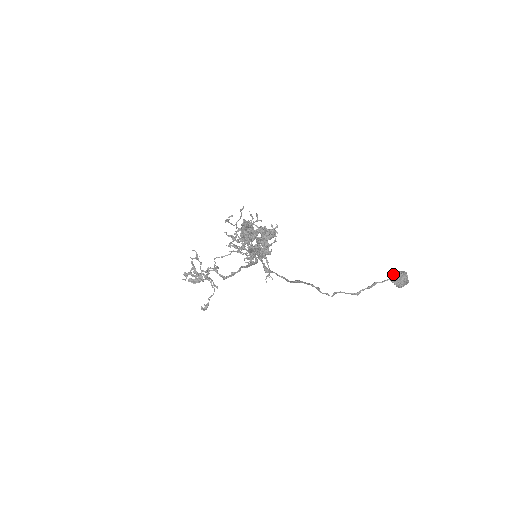
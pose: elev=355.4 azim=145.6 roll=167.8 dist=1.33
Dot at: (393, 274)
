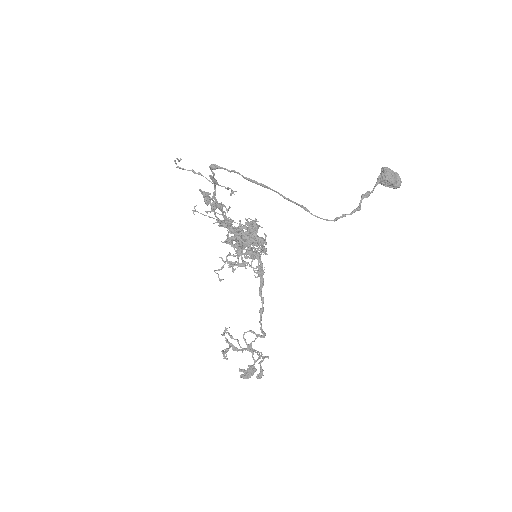
Dot at: (378, 178)
